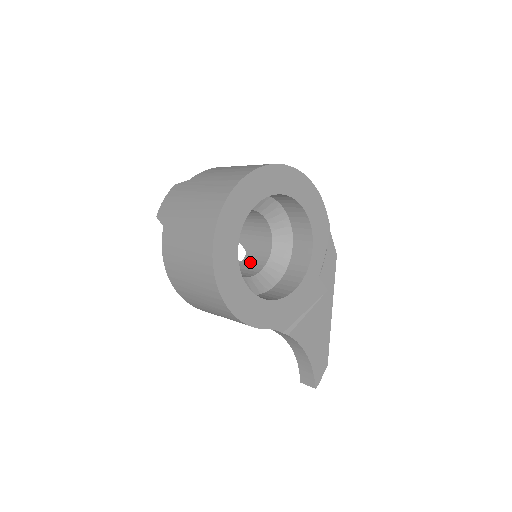
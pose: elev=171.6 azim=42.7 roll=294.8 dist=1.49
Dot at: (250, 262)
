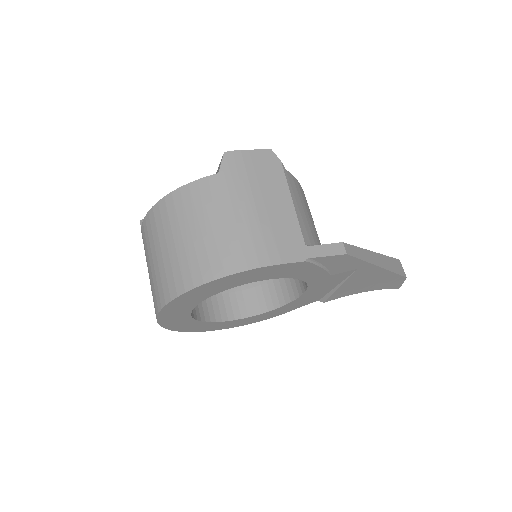
Dot at: occluded
